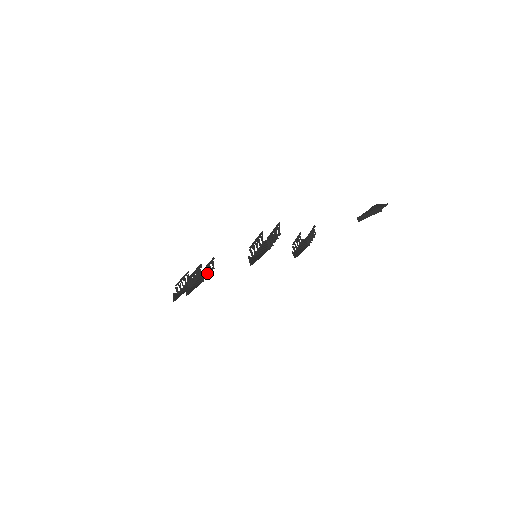
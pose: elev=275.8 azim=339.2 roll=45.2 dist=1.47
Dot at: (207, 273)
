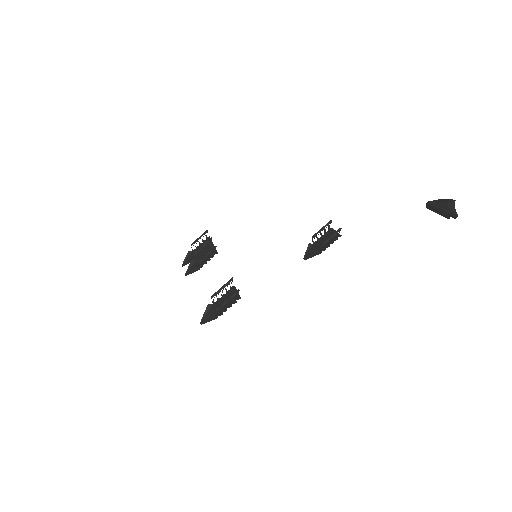
Dot at: (206, 260)
